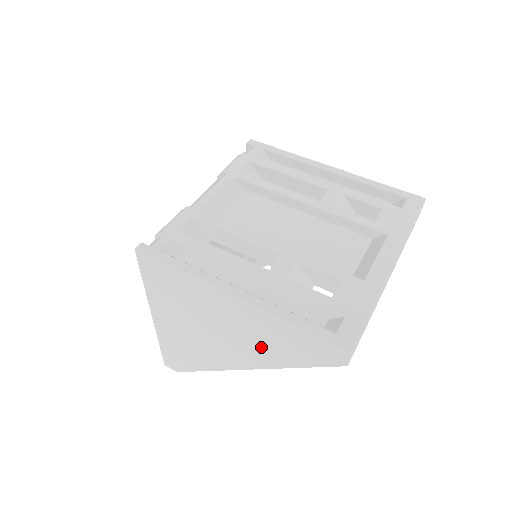
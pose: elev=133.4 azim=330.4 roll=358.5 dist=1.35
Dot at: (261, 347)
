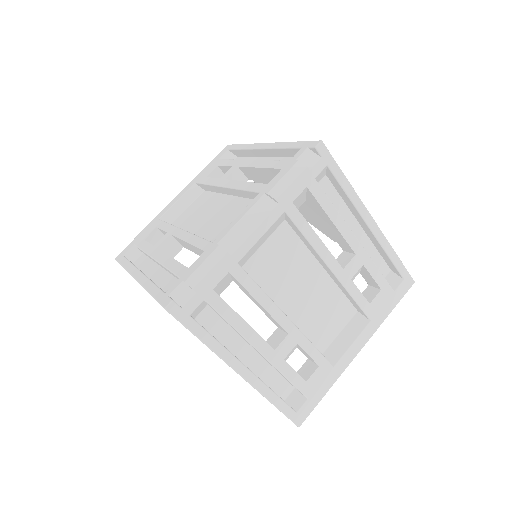
Dot at: occluded
